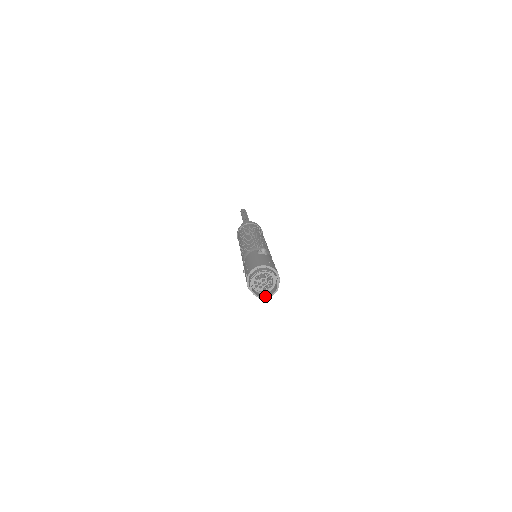
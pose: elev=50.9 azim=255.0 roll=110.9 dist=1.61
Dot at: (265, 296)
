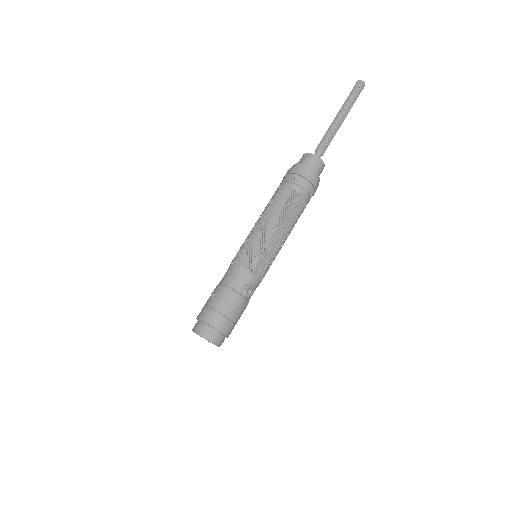
Dot at: occluded
